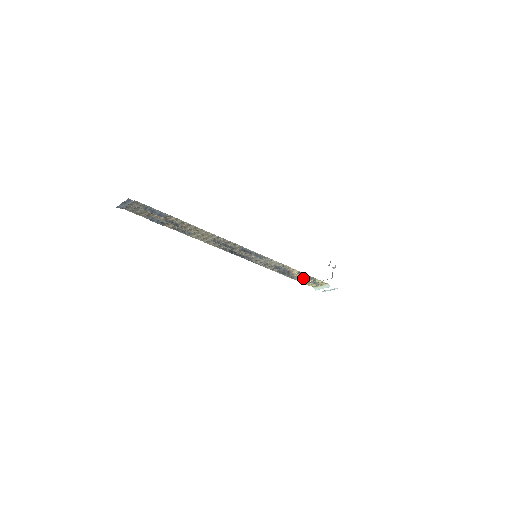
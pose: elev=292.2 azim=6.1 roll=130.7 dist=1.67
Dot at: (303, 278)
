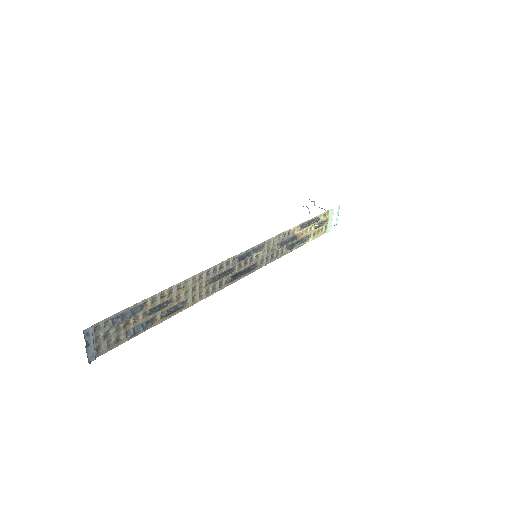
Dot at: (309, 230)
